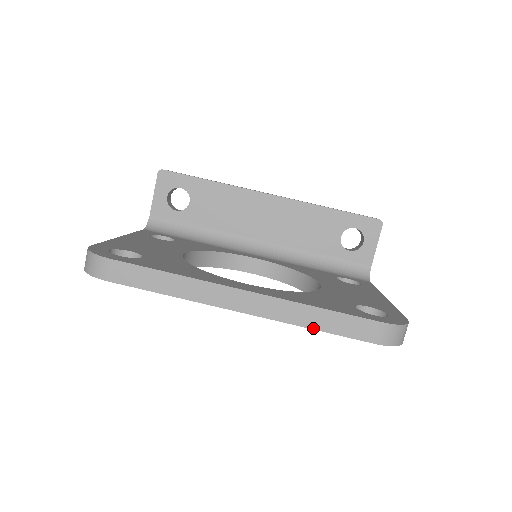
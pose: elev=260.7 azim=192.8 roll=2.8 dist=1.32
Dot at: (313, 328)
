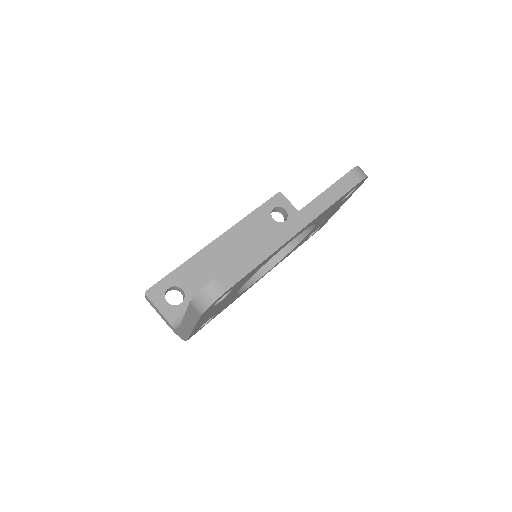
Dot at: (333, 203)
